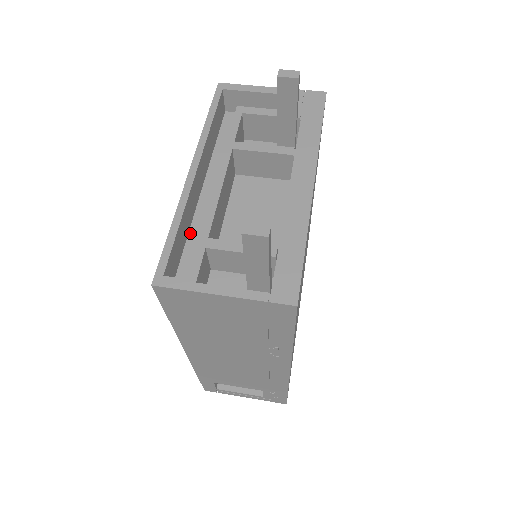
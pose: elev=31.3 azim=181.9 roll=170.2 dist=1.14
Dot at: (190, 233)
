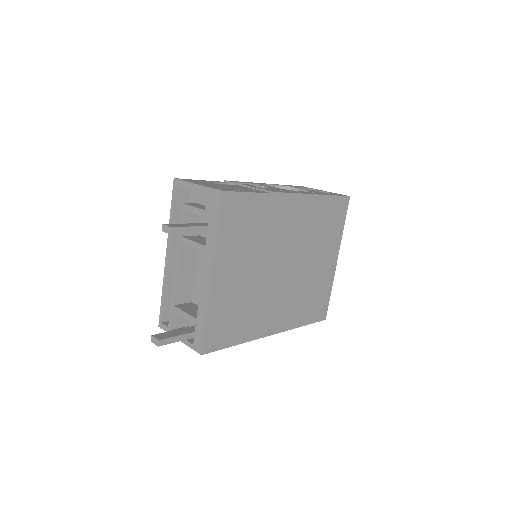
Dot at: occluded
